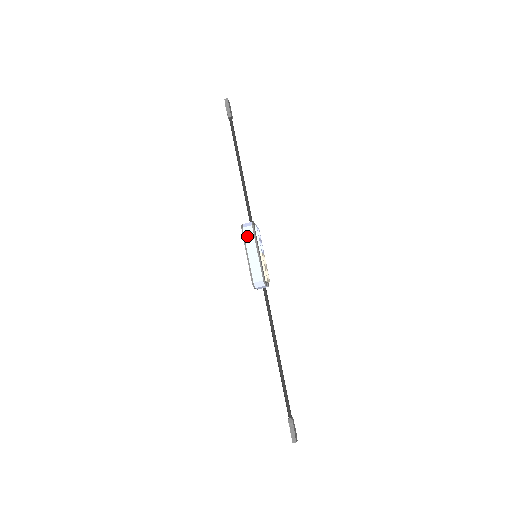
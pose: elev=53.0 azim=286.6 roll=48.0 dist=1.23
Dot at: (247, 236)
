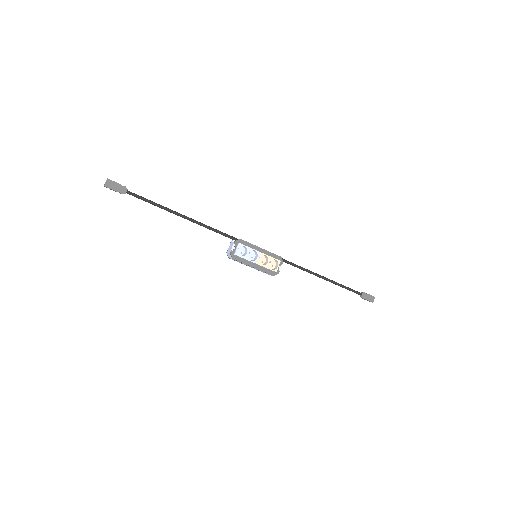
Dot at: (237, 261)
